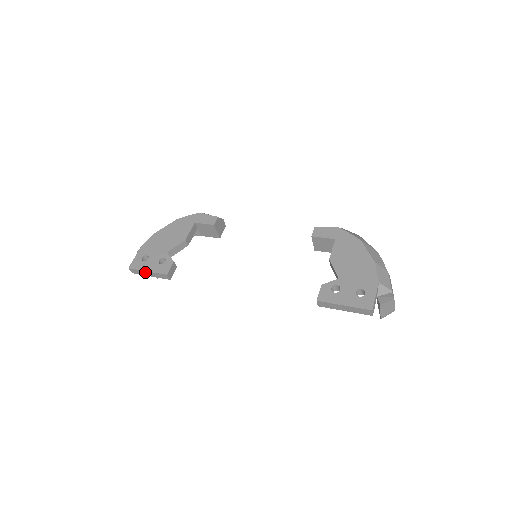
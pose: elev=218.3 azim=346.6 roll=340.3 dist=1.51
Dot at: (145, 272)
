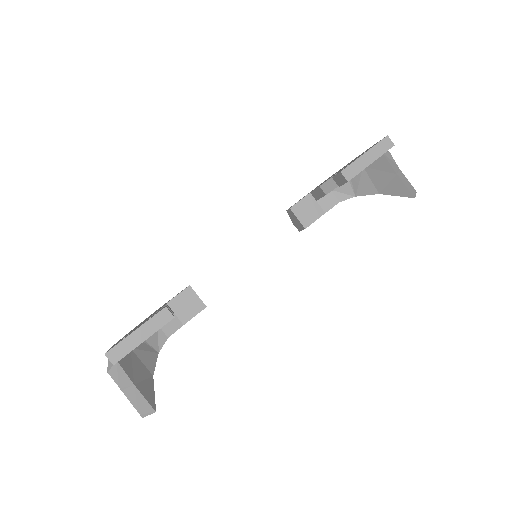
Dot at: (133, 337)
